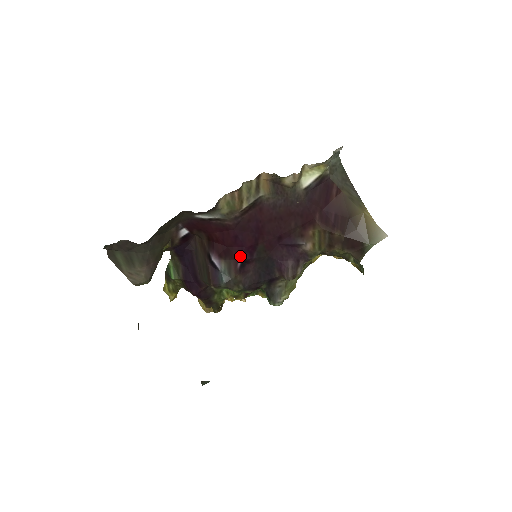
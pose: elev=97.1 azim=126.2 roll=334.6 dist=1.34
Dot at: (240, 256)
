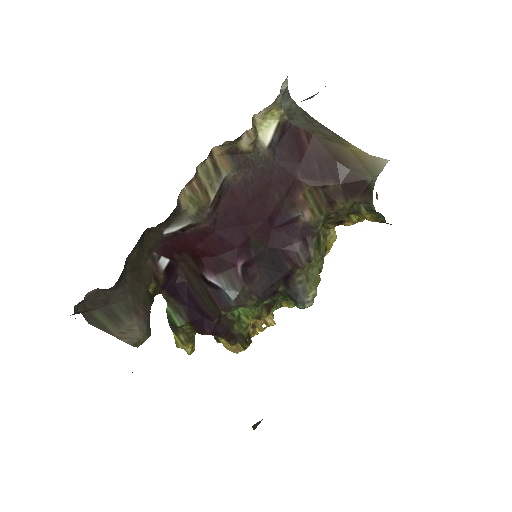
Dot at: (236, 261)
